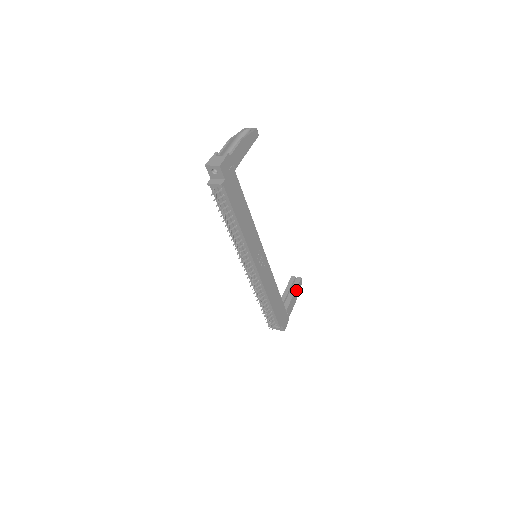
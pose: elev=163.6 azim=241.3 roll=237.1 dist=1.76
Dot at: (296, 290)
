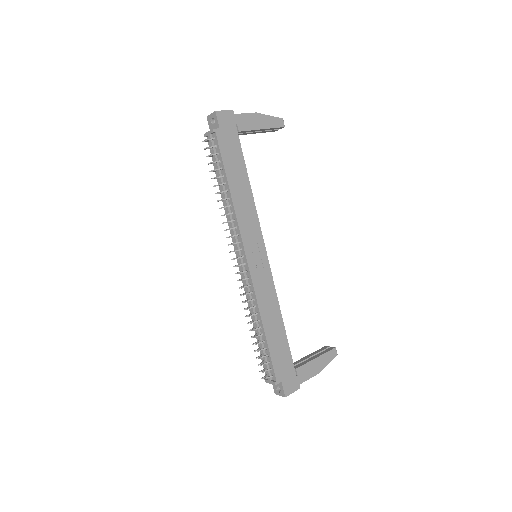
Dot at: (322, 357)
